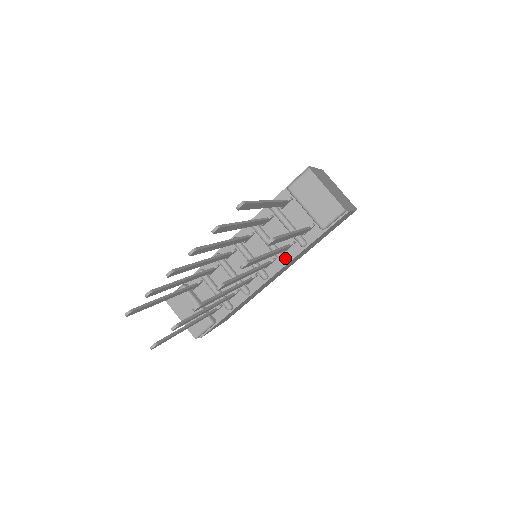
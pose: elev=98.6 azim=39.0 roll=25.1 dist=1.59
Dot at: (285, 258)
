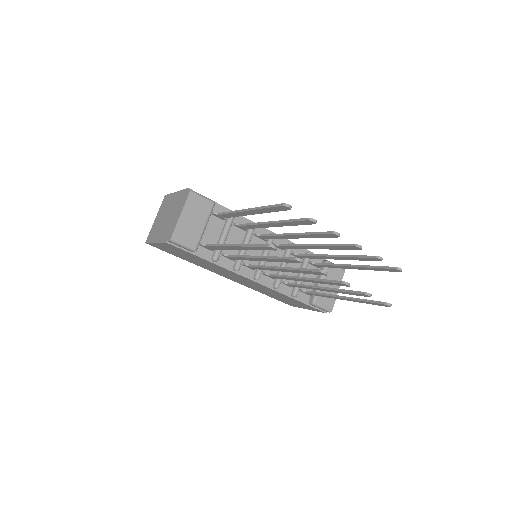
Dot at: (279, 286)
